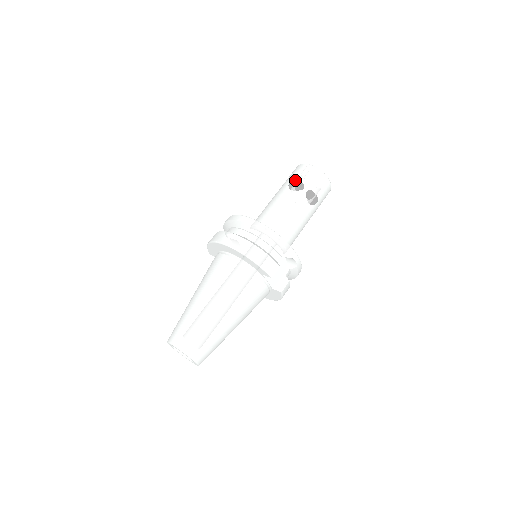
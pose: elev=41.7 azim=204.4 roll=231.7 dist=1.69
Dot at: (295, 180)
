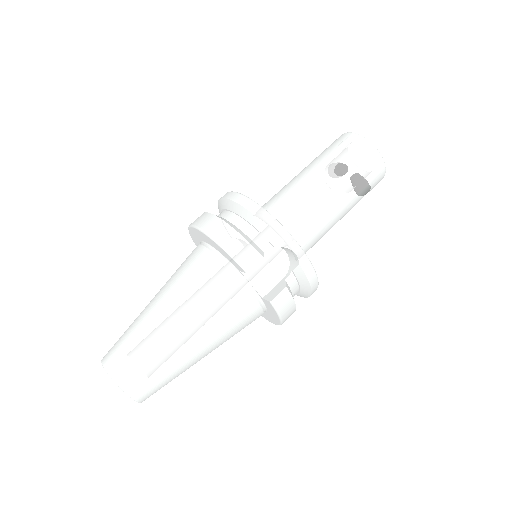
Dot at: (324, 152)
